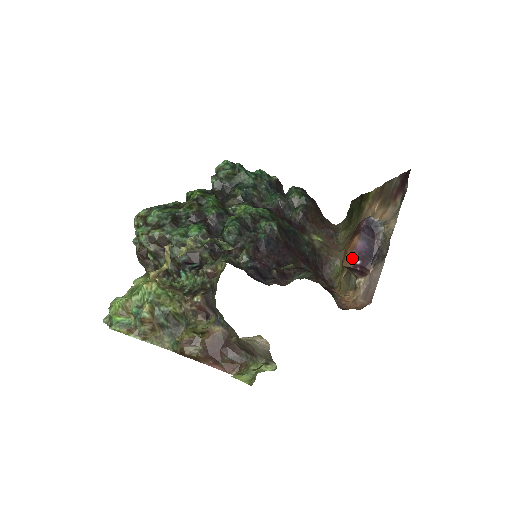
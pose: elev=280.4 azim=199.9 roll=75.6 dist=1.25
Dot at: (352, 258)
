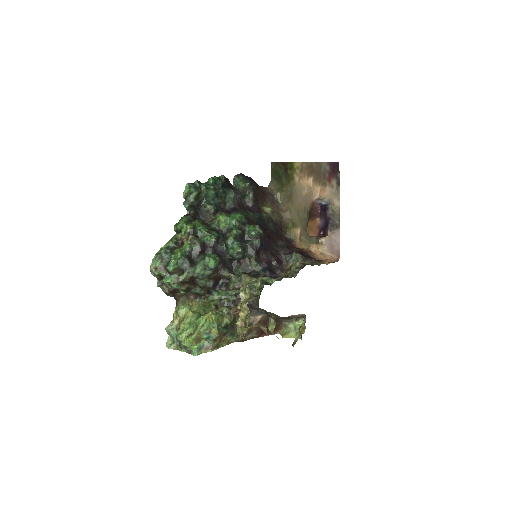
Dot at: (318, 232)
